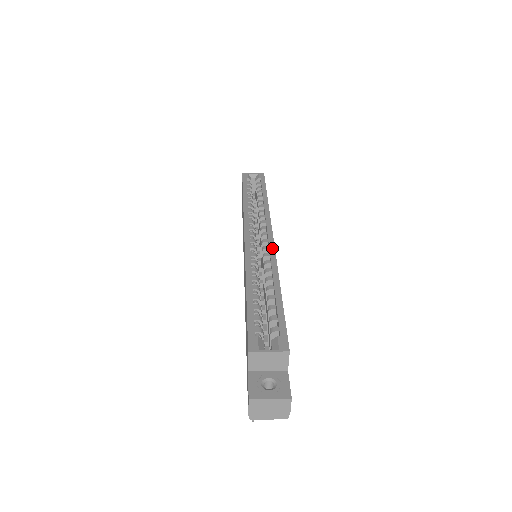
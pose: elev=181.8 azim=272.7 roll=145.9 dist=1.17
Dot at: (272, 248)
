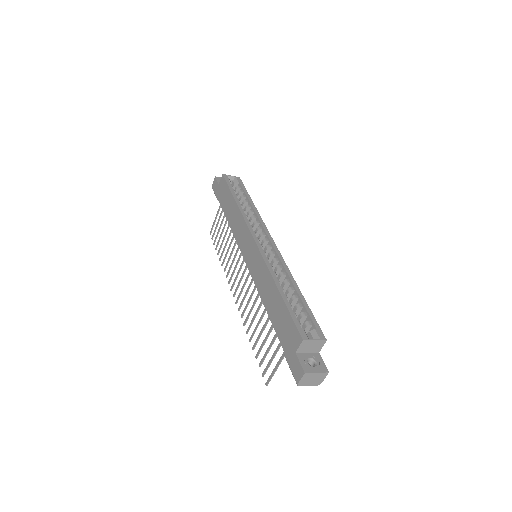
Dot at: (279, 254)
